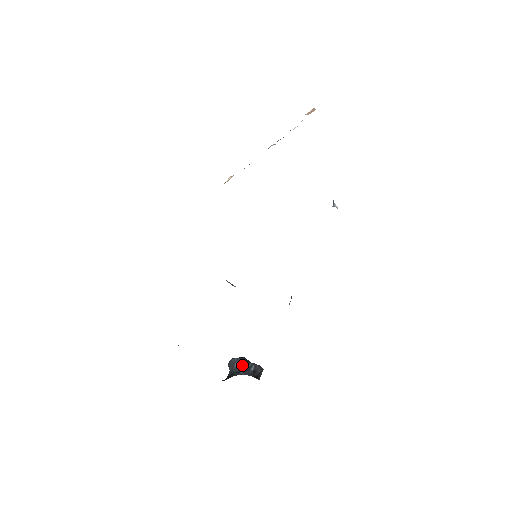
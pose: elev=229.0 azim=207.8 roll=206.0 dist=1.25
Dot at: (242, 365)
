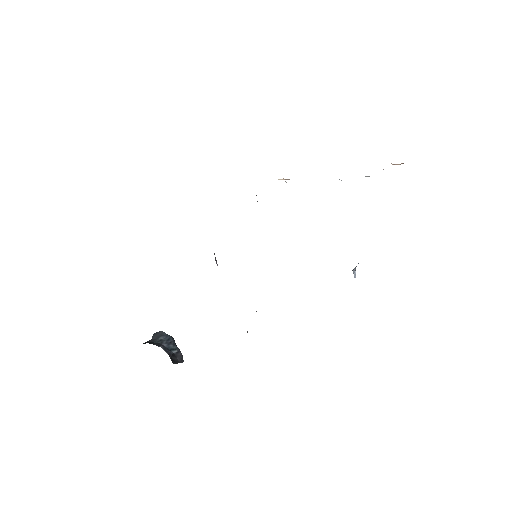
Dot at: (167, 342)
